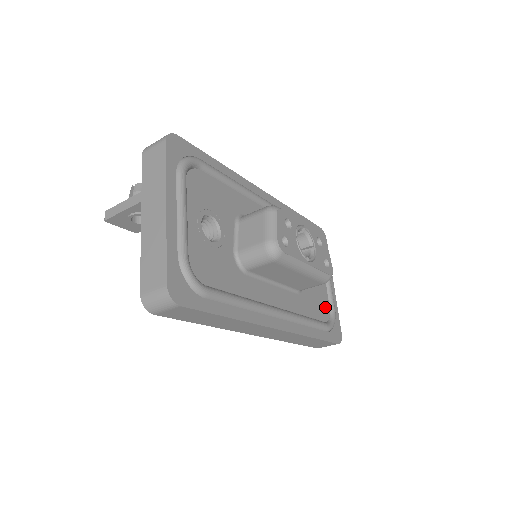
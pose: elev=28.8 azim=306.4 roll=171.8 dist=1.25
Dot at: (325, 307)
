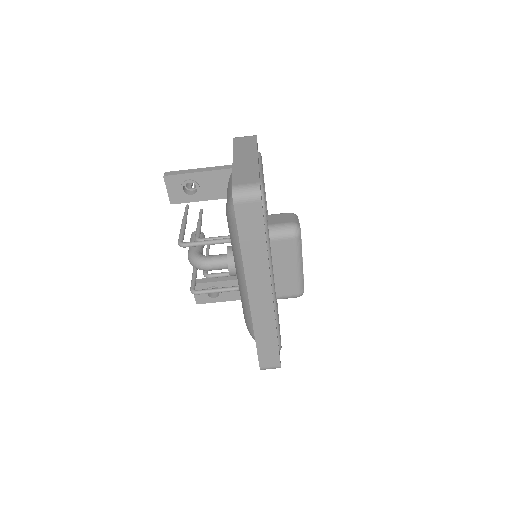
Dot at: occluded
